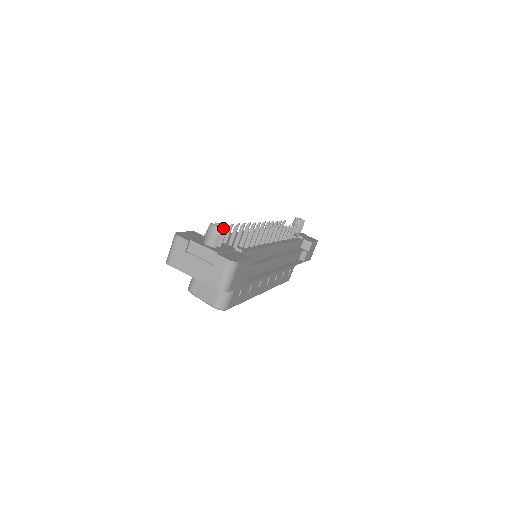
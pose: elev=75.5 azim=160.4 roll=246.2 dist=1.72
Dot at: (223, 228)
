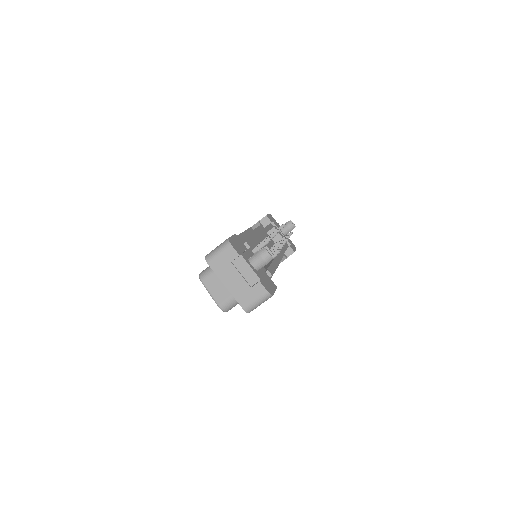
Dot at: occluded
